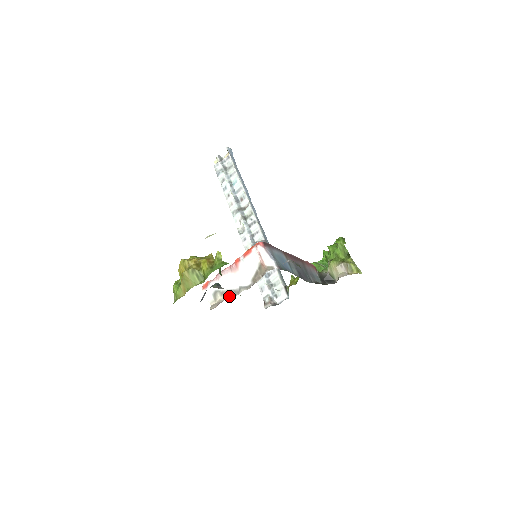
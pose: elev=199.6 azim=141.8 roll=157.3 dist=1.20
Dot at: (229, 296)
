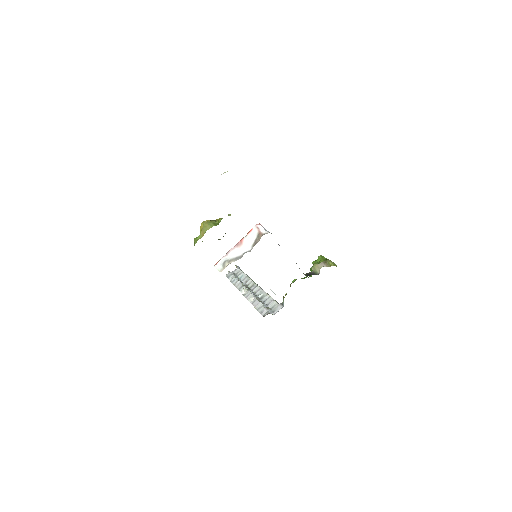
Dot at: occluded
